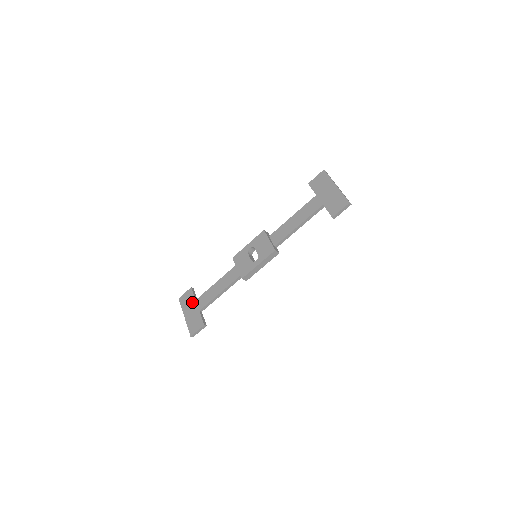
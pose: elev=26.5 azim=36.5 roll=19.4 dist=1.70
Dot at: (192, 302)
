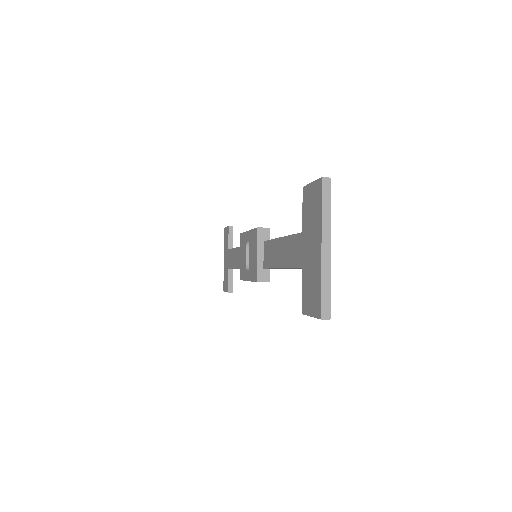
Dot at: (227, 249)
